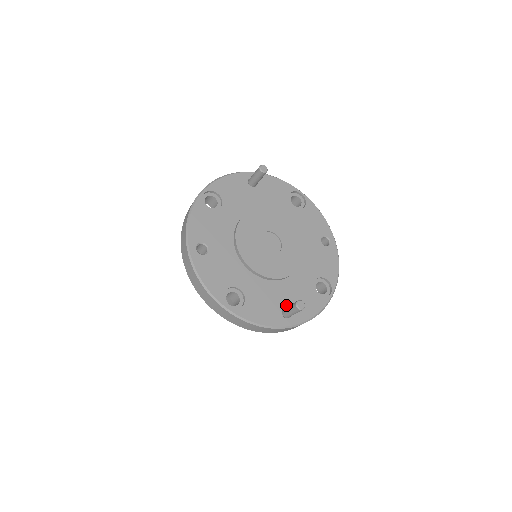
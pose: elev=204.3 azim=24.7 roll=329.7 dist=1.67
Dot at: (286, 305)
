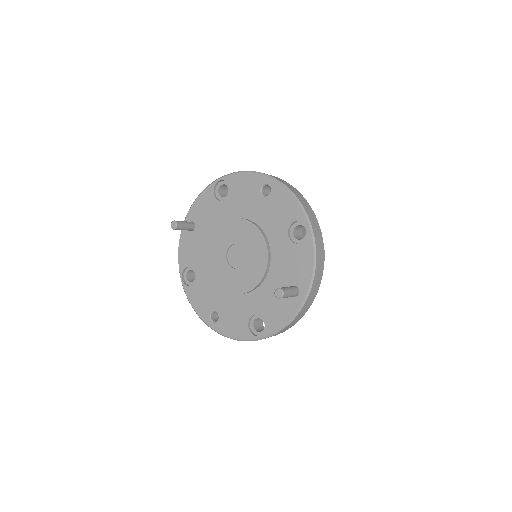
Dot at: (288, 285)
